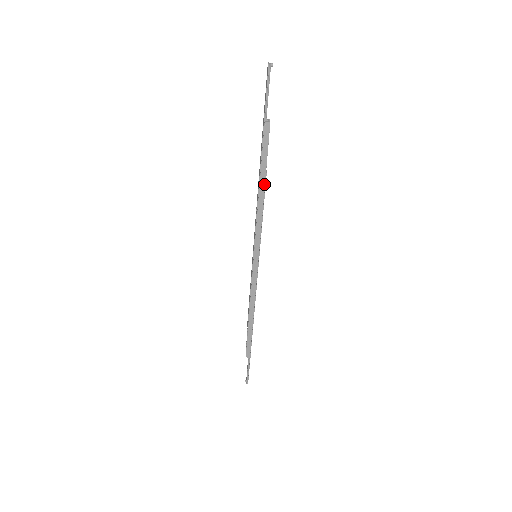
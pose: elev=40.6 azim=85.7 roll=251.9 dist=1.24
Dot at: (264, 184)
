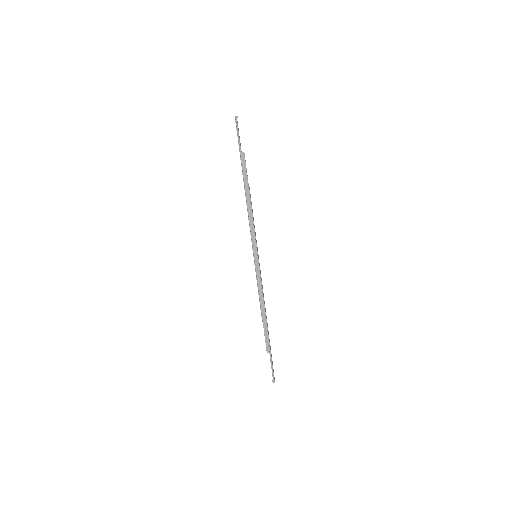
Dot at: (249, 196)
